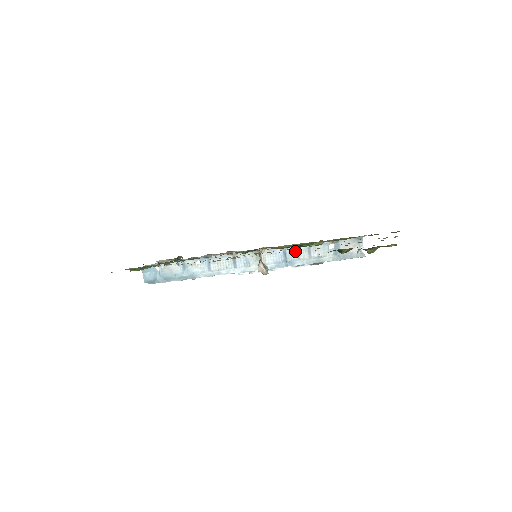
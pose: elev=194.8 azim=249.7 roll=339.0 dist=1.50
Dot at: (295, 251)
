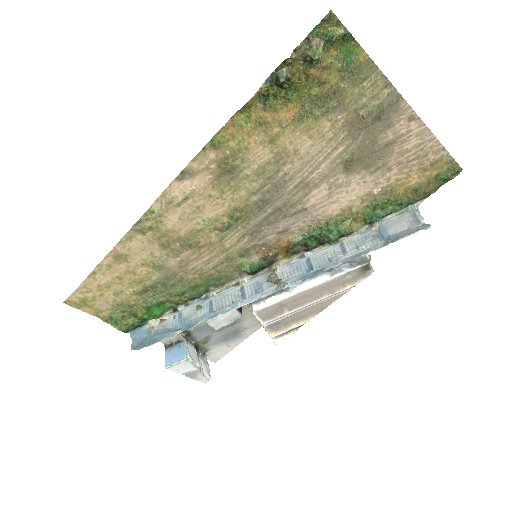
Dot at: (322, 255)
